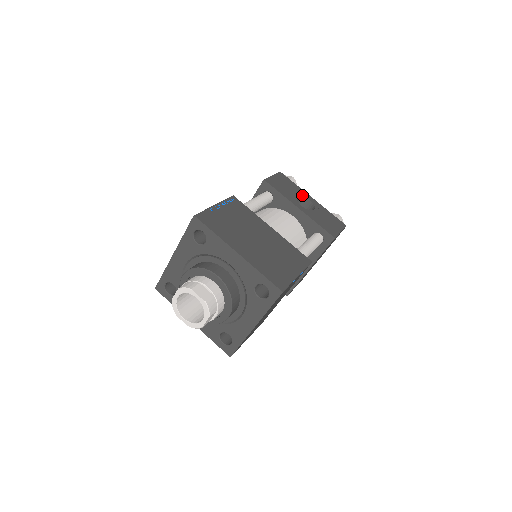
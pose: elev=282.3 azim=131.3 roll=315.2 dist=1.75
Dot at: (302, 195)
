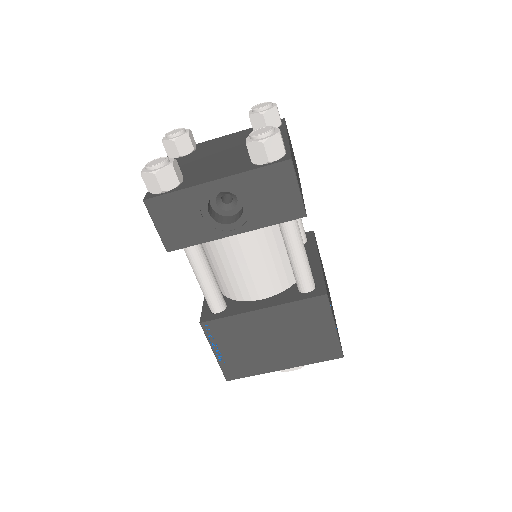
Dot at: (205, 200)
